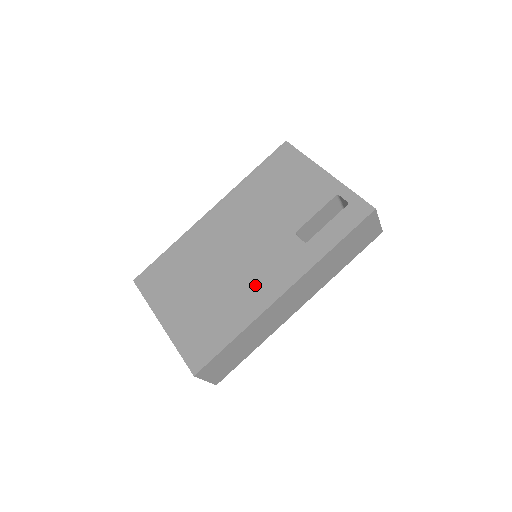
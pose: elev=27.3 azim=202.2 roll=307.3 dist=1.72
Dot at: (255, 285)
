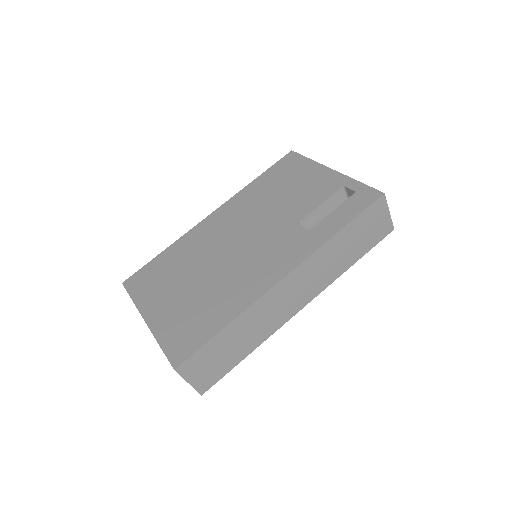
Dot at: (252, 274)
